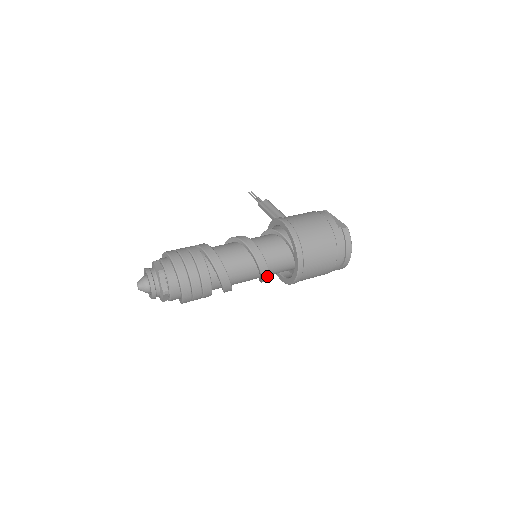
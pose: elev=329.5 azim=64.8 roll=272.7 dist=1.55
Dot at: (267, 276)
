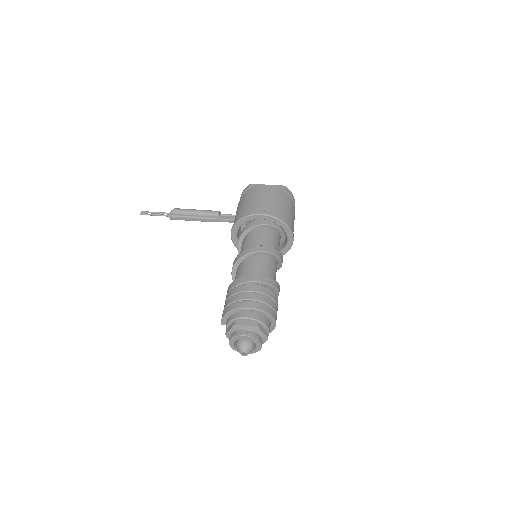
Dot at: occluded
